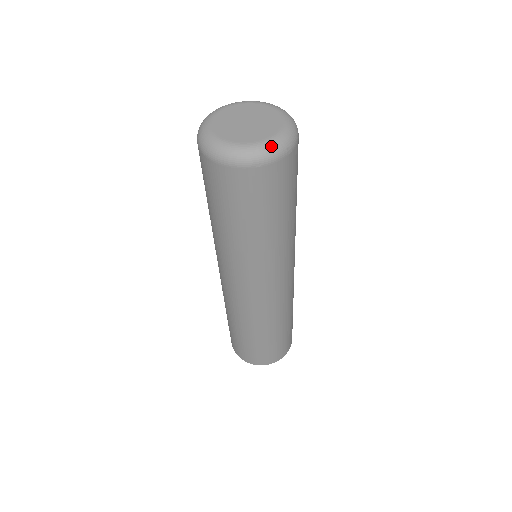
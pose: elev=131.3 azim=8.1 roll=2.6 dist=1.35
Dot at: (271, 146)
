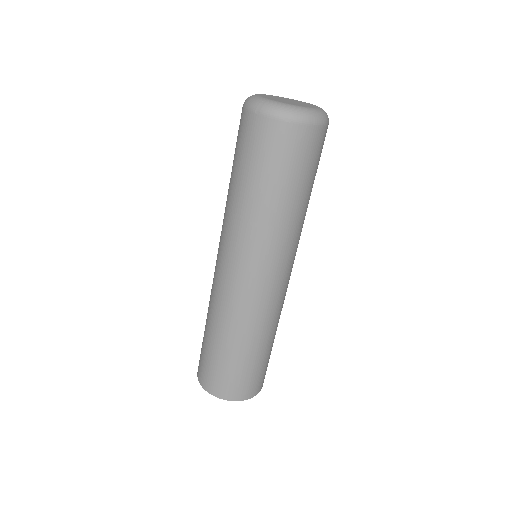
Dot at: (275, 105)
